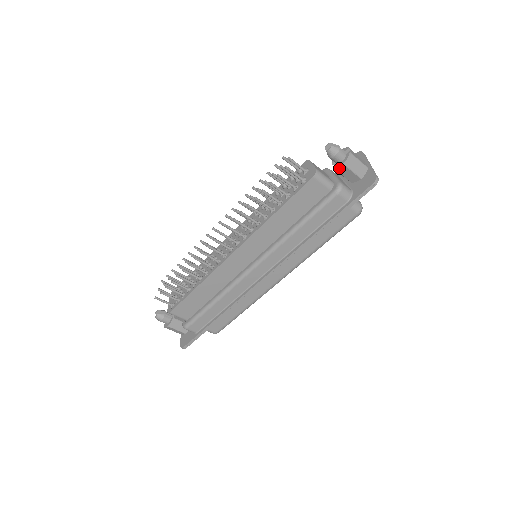
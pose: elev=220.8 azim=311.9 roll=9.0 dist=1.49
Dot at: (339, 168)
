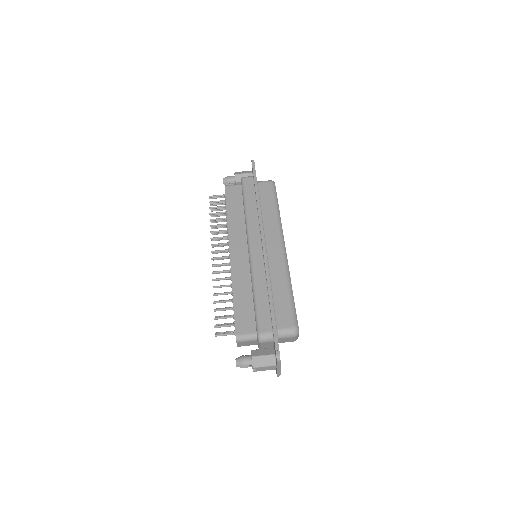
Dot at: (236, 179)
